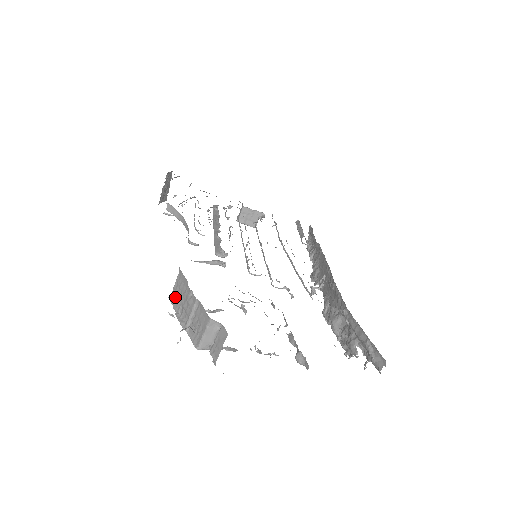
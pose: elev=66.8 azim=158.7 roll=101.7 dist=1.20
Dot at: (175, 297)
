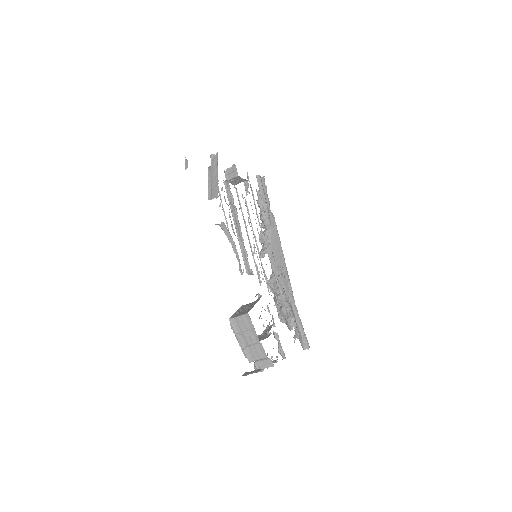
Dot at: (236, 323)
